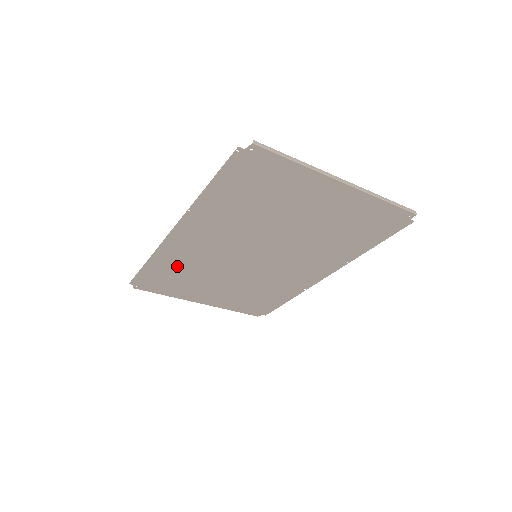
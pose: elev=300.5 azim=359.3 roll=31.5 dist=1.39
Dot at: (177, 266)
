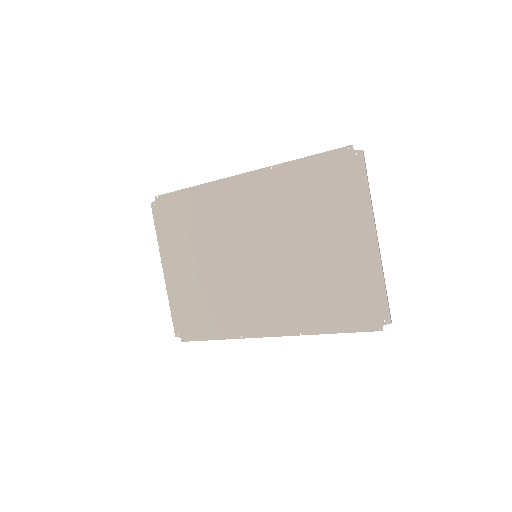
Dot at: (202, 212)
